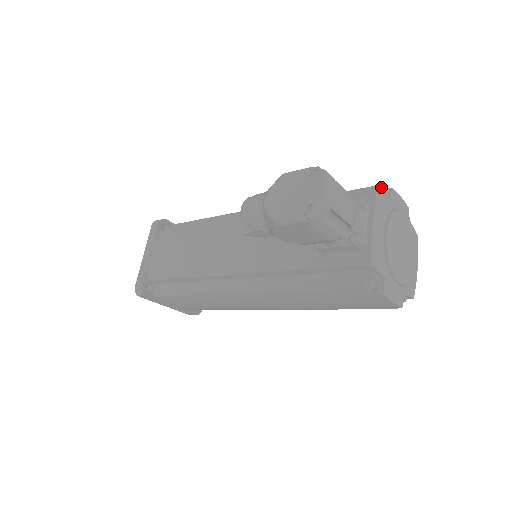
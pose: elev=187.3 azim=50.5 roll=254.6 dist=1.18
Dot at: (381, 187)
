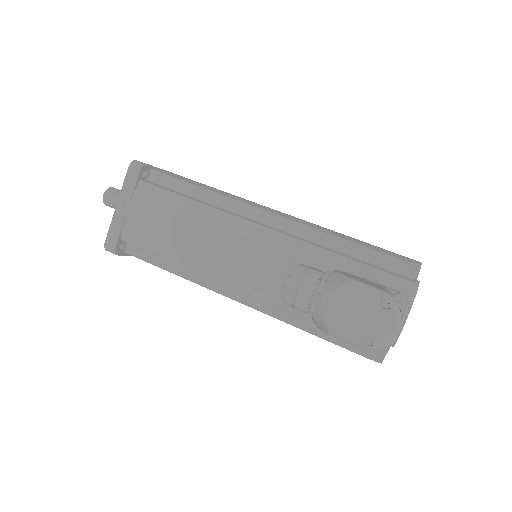
Dot at: (415, 265)
